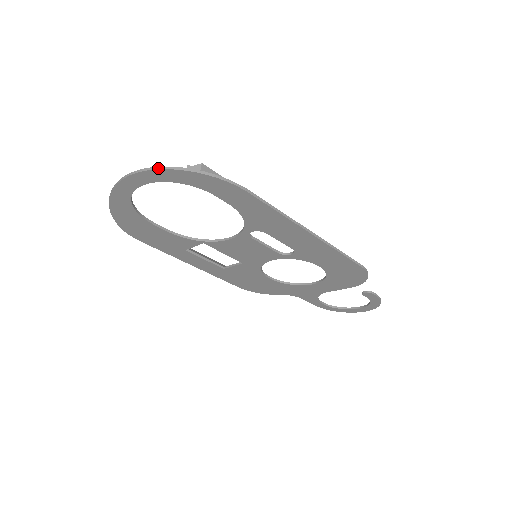
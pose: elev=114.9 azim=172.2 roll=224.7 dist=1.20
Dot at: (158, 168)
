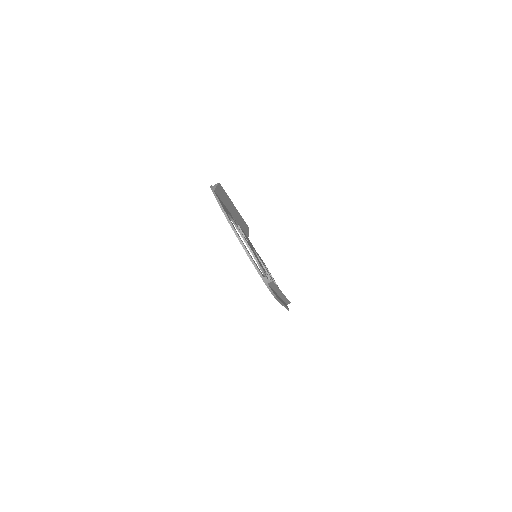
Dot at: (253, 263)
